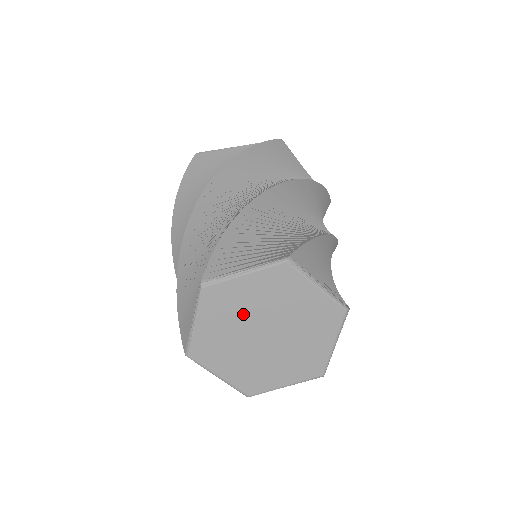
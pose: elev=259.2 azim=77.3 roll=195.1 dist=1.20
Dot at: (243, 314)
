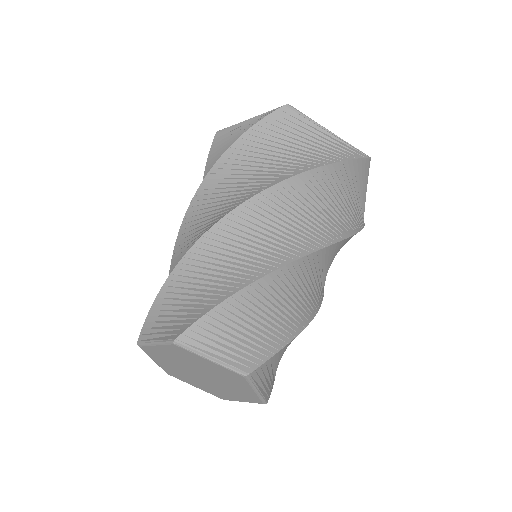
Dot at: (193, 364)
